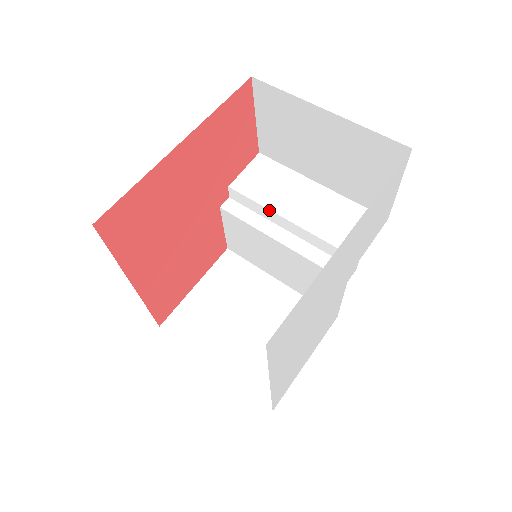
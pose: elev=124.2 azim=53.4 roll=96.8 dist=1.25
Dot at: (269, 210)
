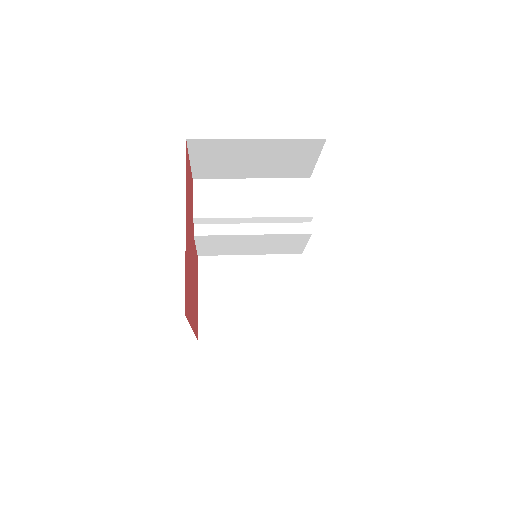
Dot at: (234, 218)
